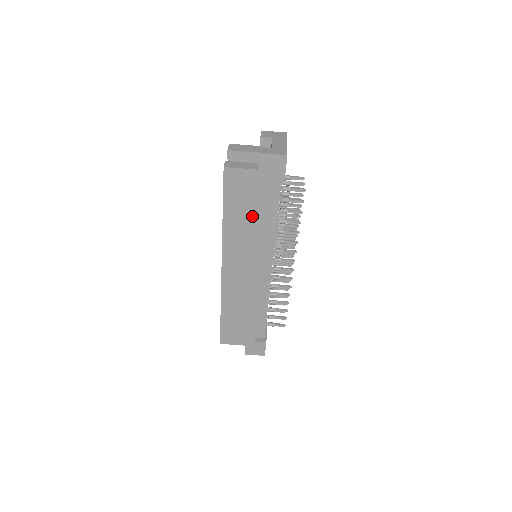
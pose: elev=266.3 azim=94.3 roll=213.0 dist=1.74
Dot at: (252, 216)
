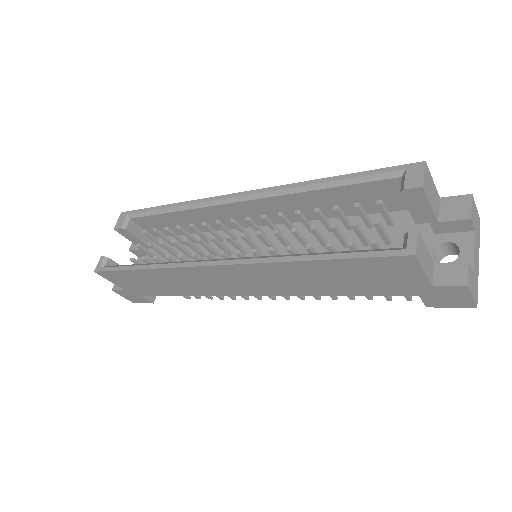
Dot at: (338, 285)
